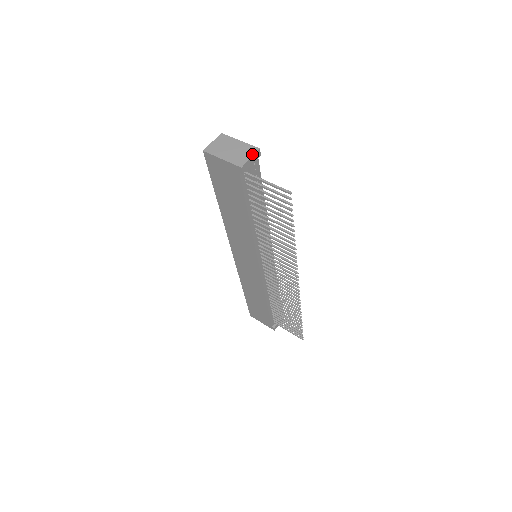
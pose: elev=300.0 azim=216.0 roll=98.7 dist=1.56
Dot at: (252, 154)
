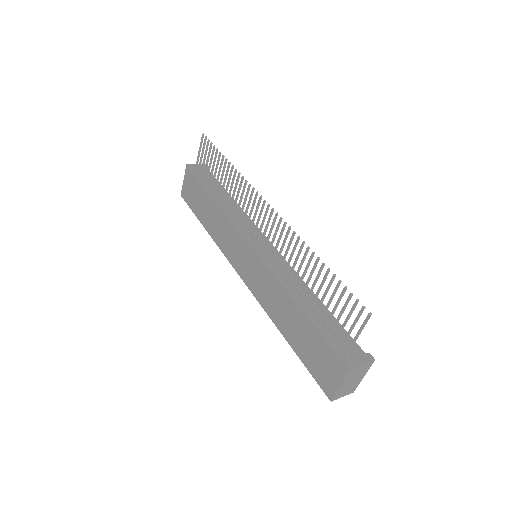
Dot at: occluded
